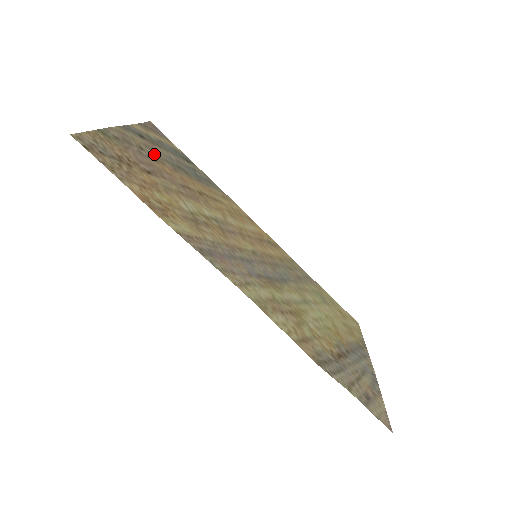
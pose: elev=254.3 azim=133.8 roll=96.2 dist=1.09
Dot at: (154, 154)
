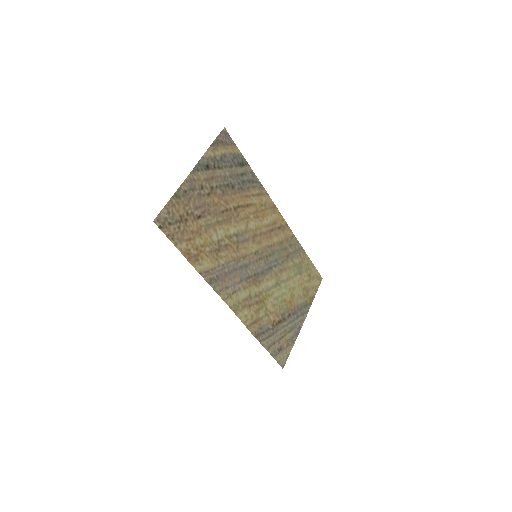
Dot at: (211, 186)
